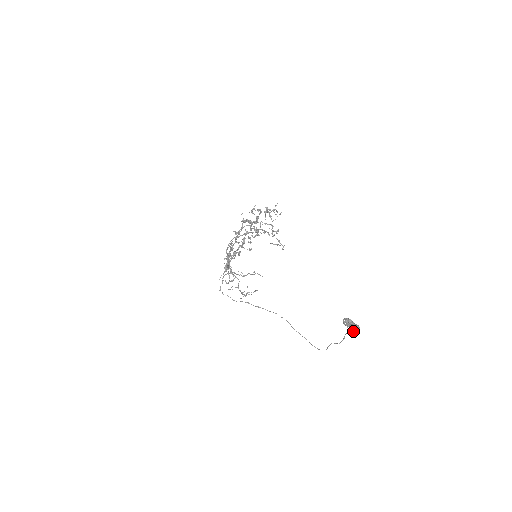
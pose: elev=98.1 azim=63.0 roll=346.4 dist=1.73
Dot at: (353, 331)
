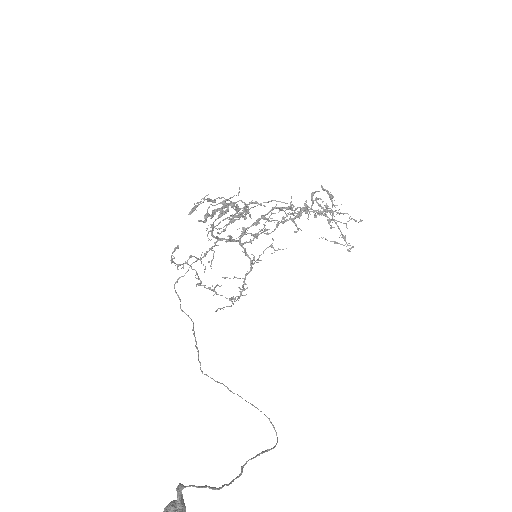
Dot at: out of frame
